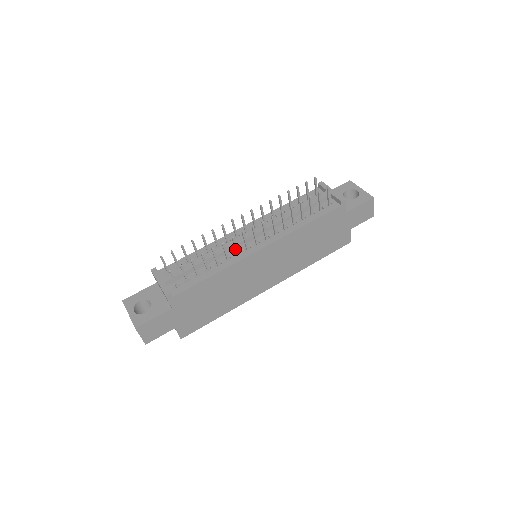
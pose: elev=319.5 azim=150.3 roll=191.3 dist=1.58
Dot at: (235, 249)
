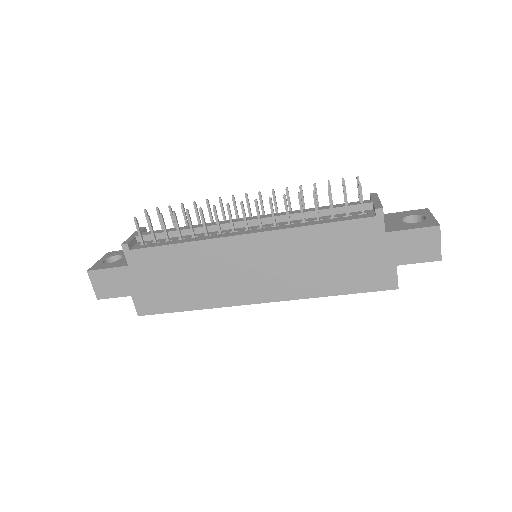
Dot at: (217, 225)
